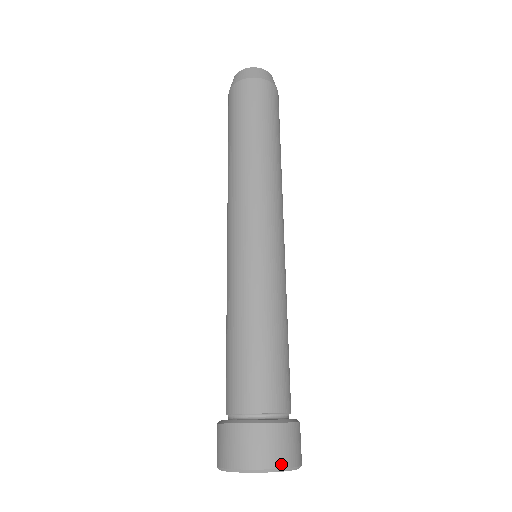
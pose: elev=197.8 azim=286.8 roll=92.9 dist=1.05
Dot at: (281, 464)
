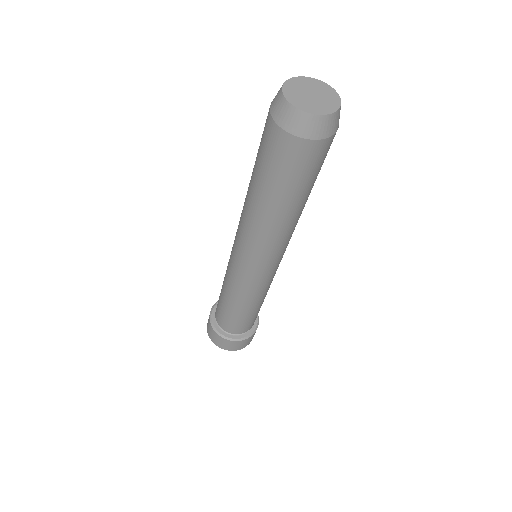
Dot at: (249, 343)
